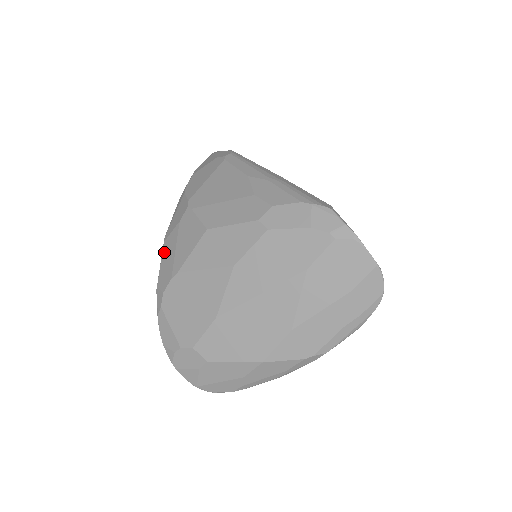
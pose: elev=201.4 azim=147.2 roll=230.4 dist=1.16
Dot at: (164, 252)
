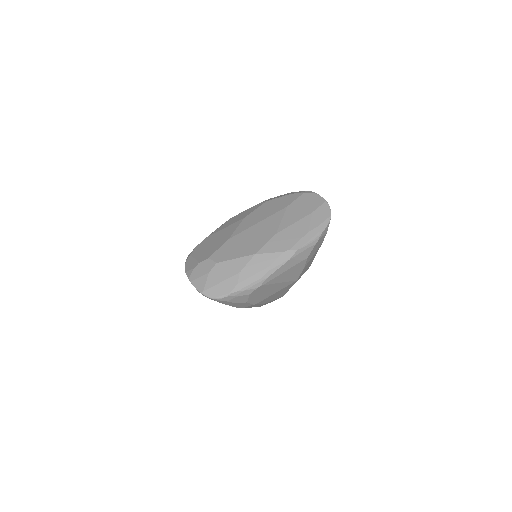
Dot at: occluded
